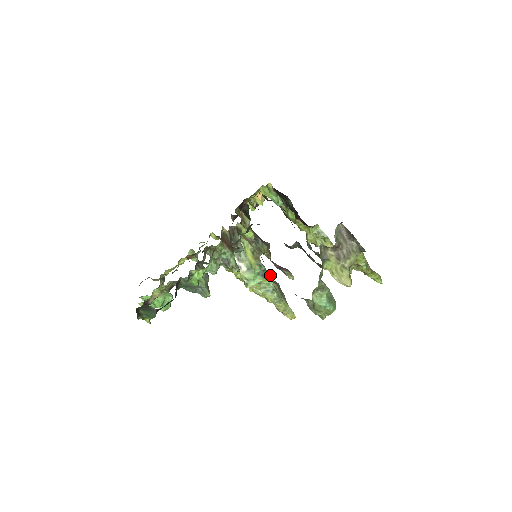
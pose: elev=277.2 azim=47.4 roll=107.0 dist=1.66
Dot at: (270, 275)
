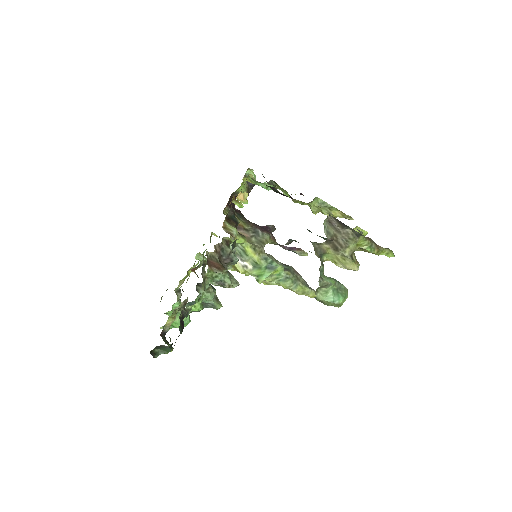
Dot at: (278, 265)
